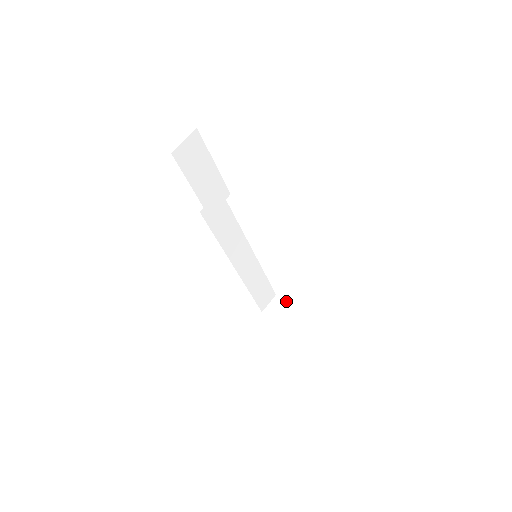
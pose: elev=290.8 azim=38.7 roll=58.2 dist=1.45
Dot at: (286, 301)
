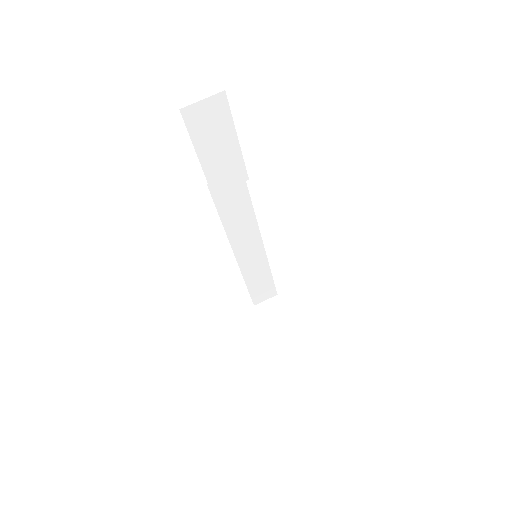
Dot at: occluded
